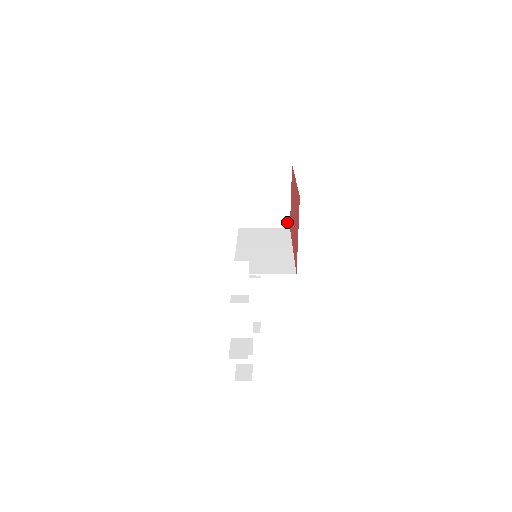
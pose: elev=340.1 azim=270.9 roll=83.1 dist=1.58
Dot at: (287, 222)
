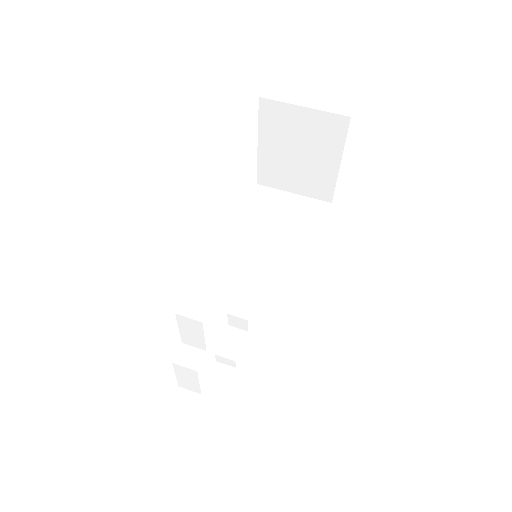
Dot at: (329, 194)
